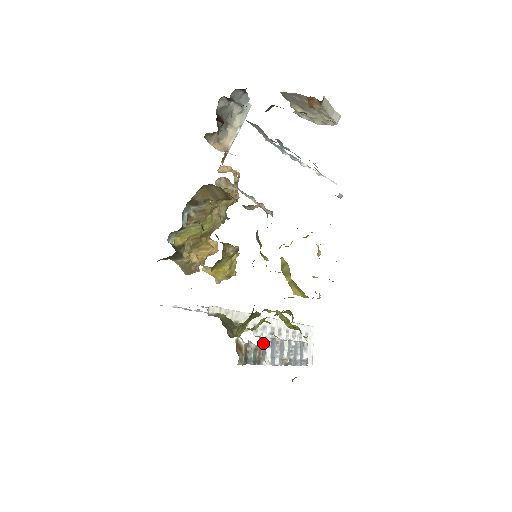
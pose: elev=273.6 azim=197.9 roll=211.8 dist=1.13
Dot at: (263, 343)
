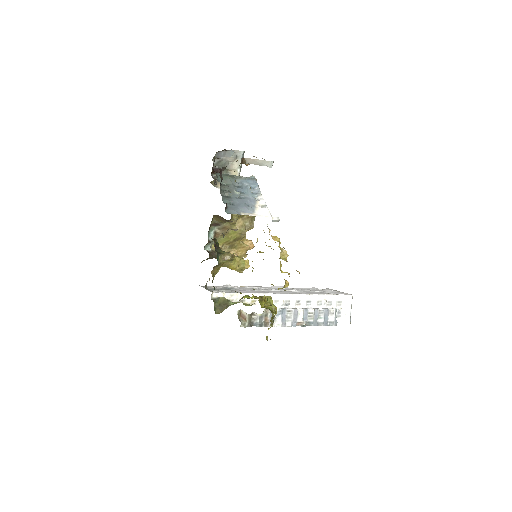
Dot at: (269, 313)
